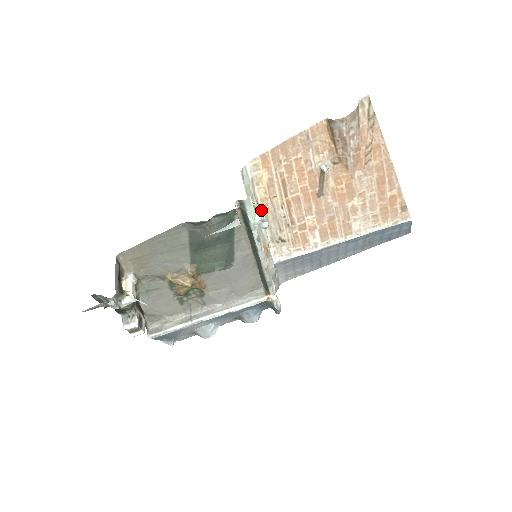
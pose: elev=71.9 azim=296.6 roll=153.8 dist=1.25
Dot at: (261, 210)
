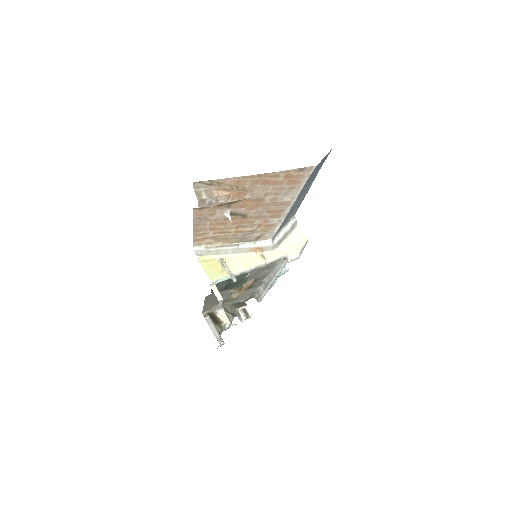
Dot at: (226, 266)
